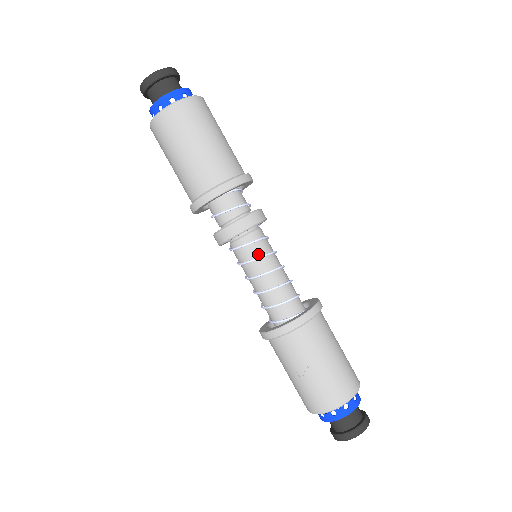
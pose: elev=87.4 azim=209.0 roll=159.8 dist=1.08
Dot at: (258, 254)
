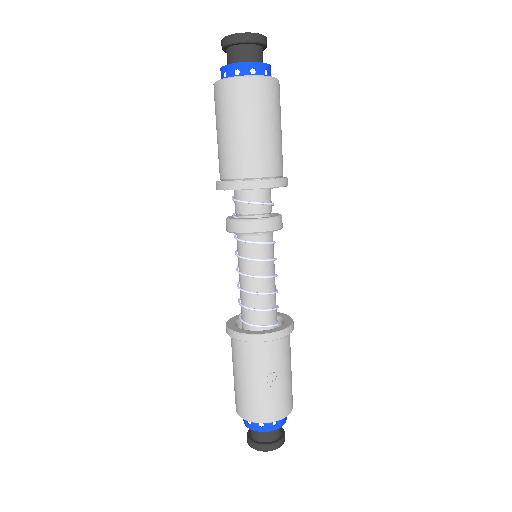
Dot at: (271, 256)
